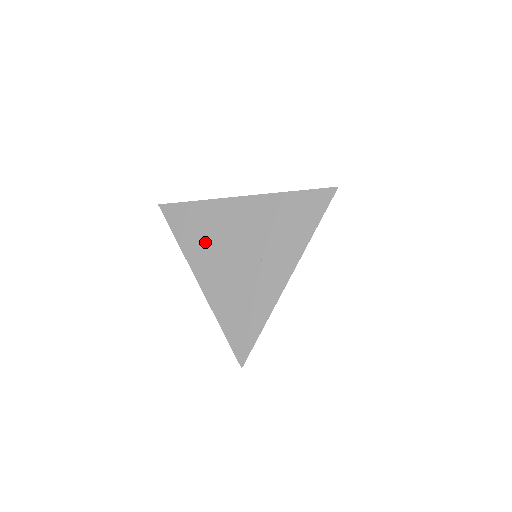
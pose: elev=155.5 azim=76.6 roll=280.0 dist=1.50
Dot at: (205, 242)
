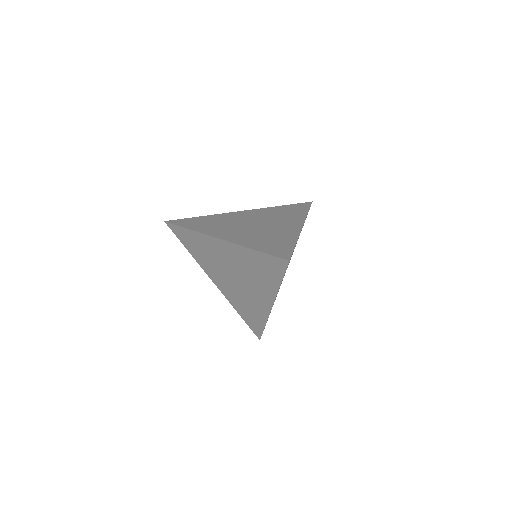
Dot at: (218, 226)
